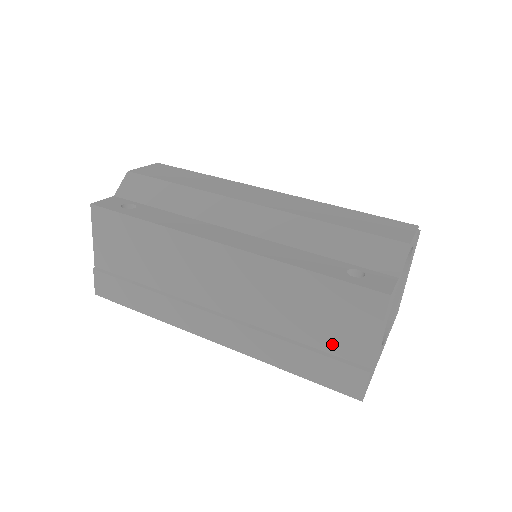
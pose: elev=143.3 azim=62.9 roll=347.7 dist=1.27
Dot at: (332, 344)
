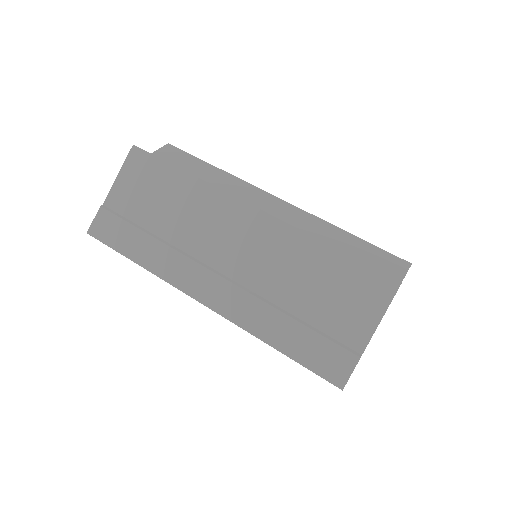
Dot at: (331, 323)
